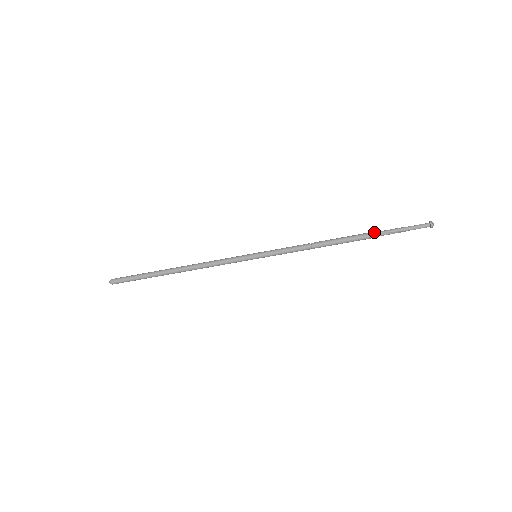
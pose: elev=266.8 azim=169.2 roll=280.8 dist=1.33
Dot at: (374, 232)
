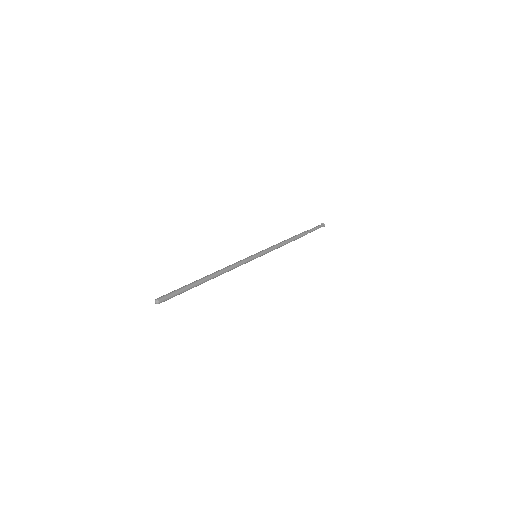
Dot at: (304, 231)
